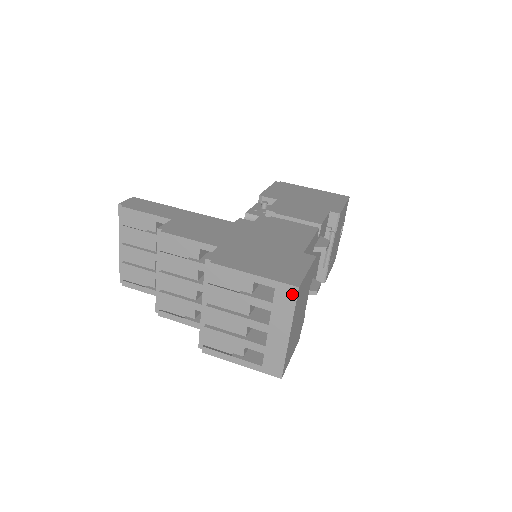
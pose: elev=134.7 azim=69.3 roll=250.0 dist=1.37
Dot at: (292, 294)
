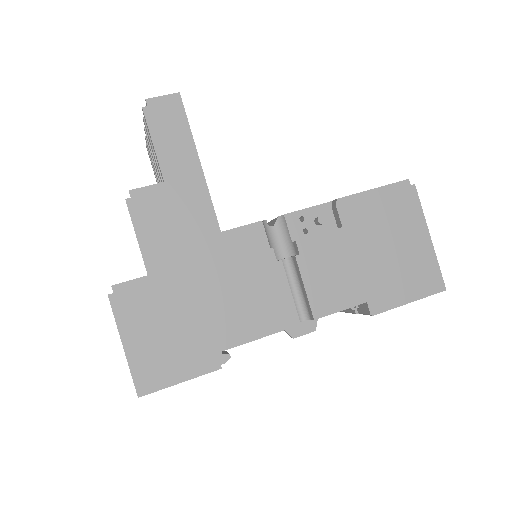
Dot at: (137, 389)
